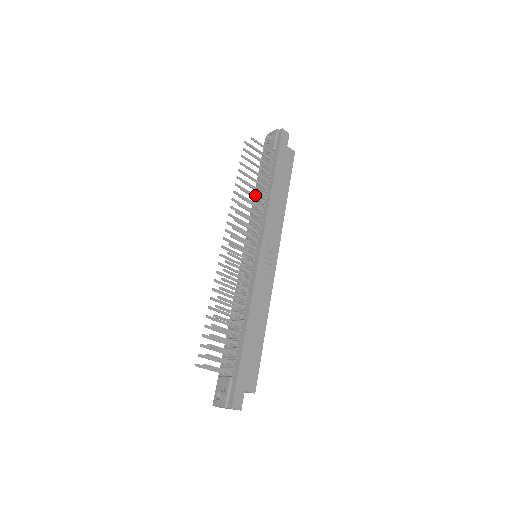
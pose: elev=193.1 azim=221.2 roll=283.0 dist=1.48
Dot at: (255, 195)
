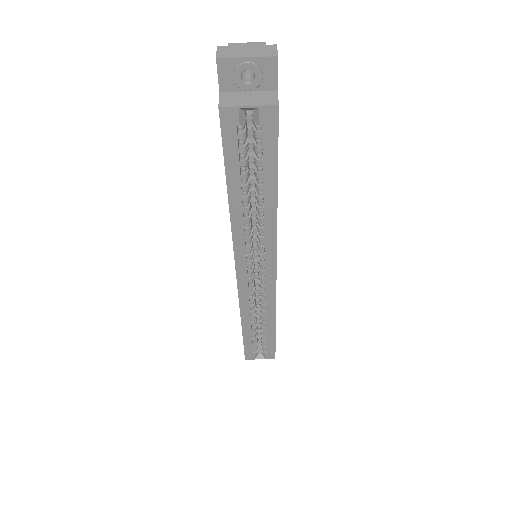
Dot at: occluded
